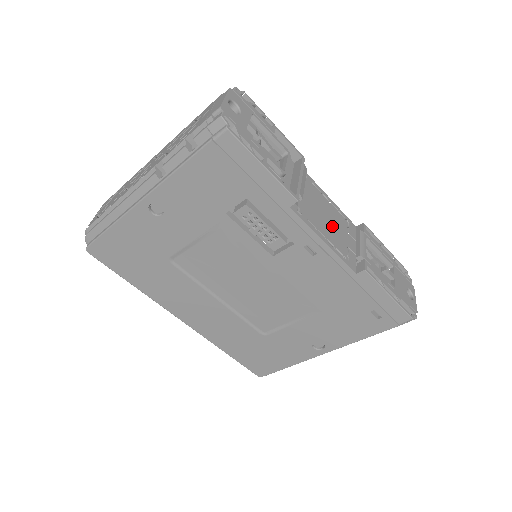
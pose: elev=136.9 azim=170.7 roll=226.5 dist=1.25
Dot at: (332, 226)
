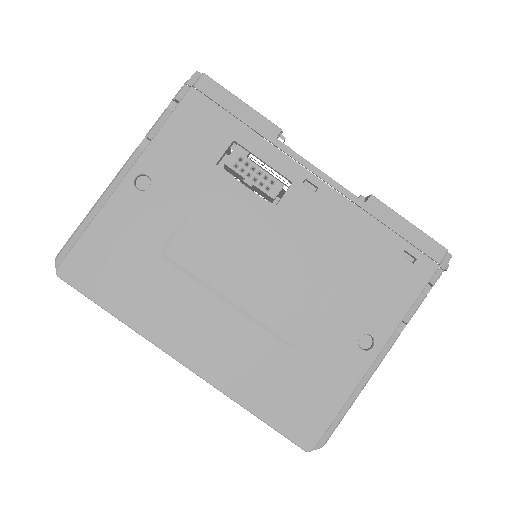
Dot at: occluded
